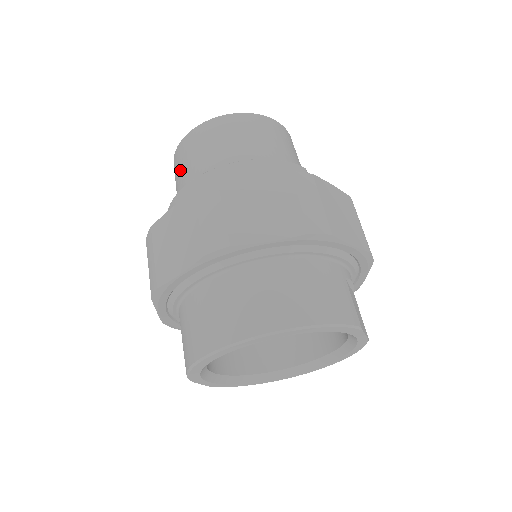
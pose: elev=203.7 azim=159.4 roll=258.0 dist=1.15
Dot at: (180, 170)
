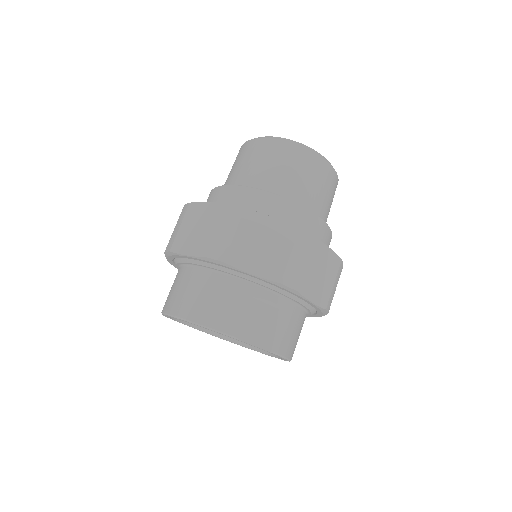
Dot at: occluded
